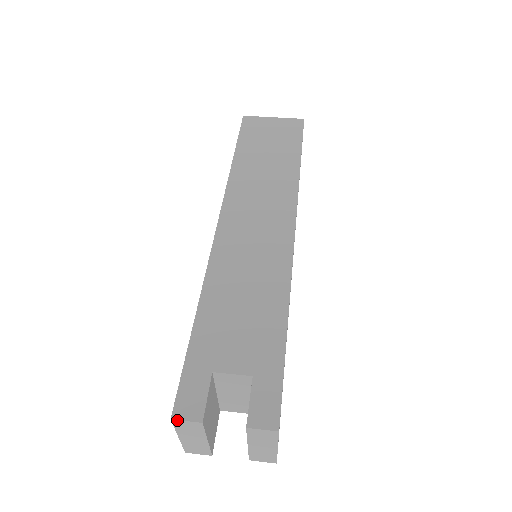
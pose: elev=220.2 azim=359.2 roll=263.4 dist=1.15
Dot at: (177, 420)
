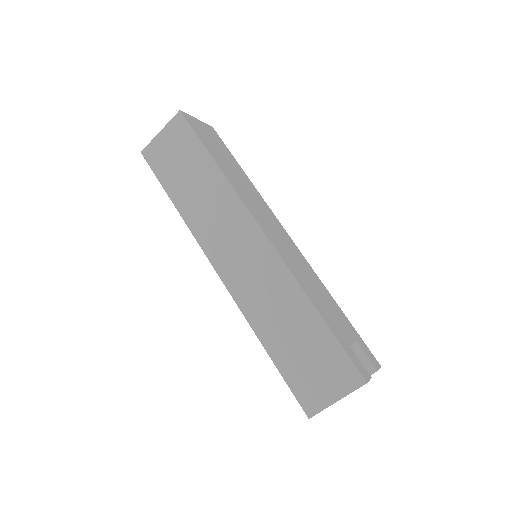
Dot at: occluded
